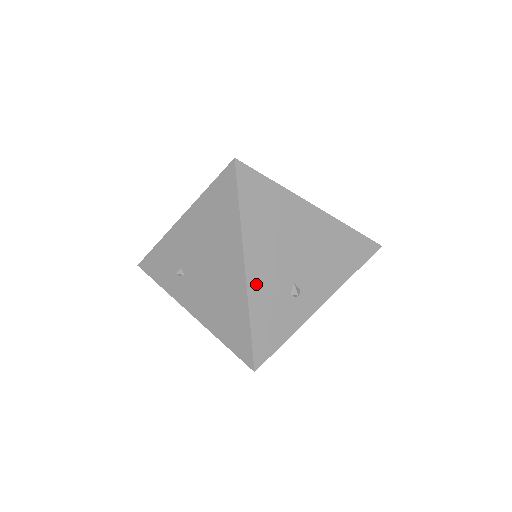
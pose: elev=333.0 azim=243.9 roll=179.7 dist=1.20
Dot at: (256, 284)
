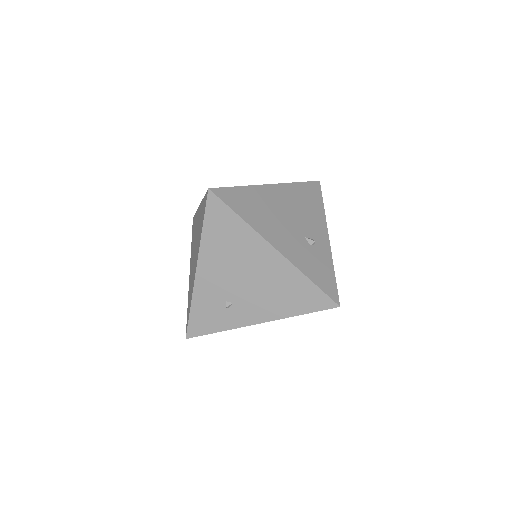
Dot at: (290, 254)
